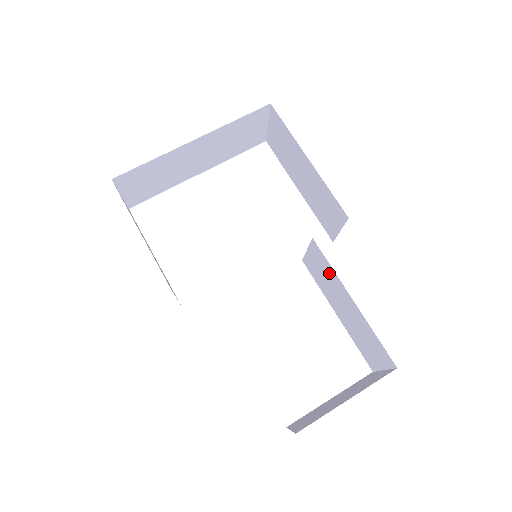
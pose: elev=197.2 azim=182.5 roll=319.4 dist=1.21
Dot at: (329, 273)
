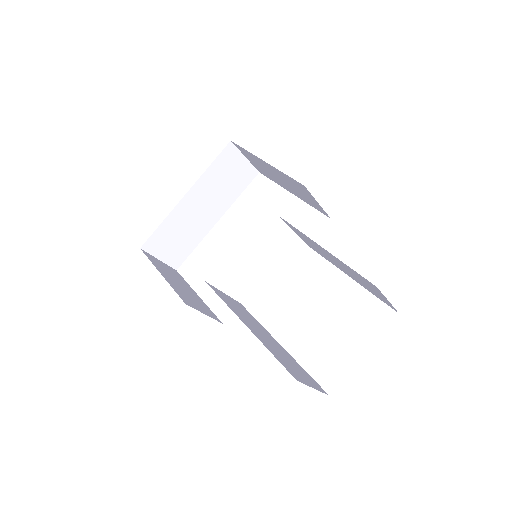
Dot at: (306, 238)
